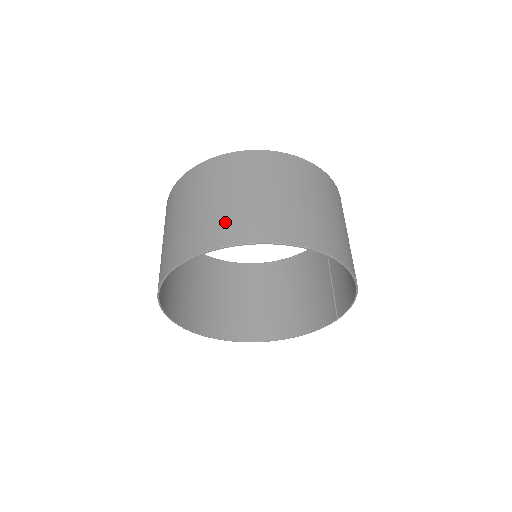
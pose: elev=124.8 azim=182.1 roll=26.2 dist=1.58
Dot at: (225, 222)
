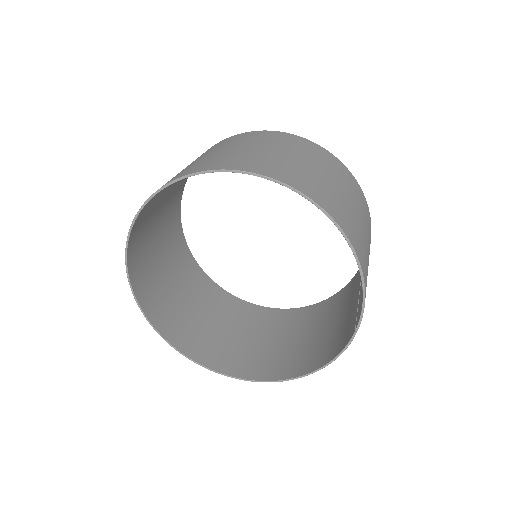
Dot at: (185, 170)
